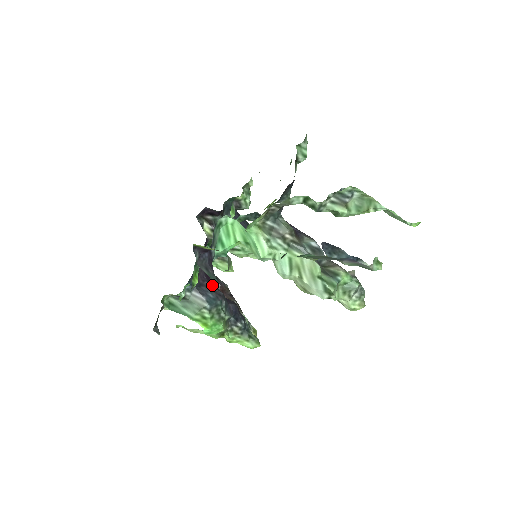
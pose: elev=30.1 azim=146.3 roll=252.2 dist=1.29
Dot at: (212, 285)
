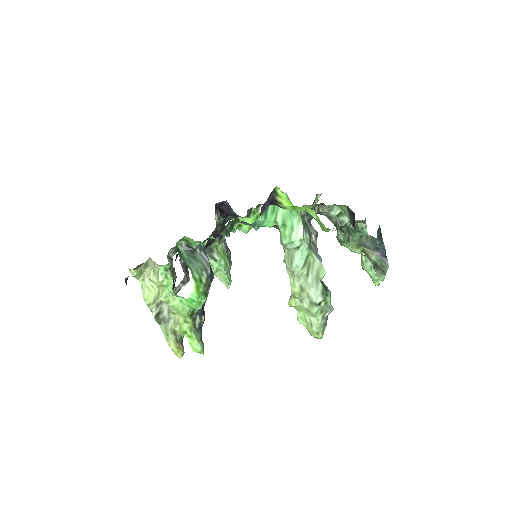
Dot at: occluded
